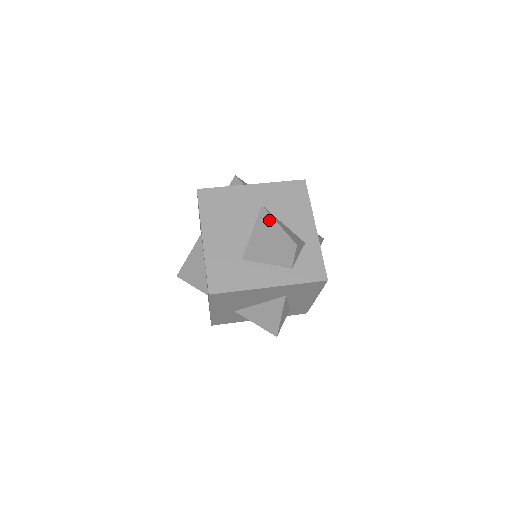
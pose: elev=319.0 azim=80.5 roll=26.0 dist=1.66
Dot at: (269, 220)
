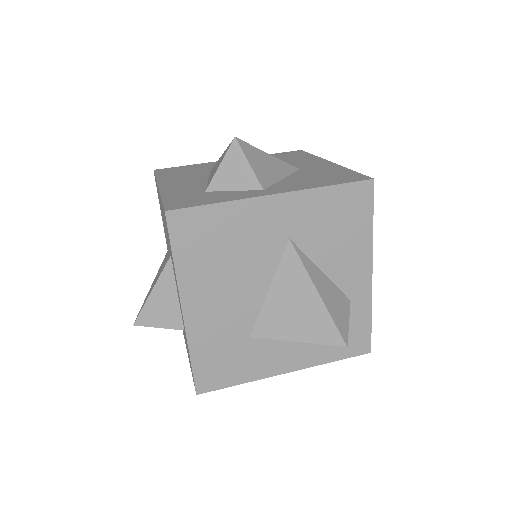
Dot at: (302, 278)
